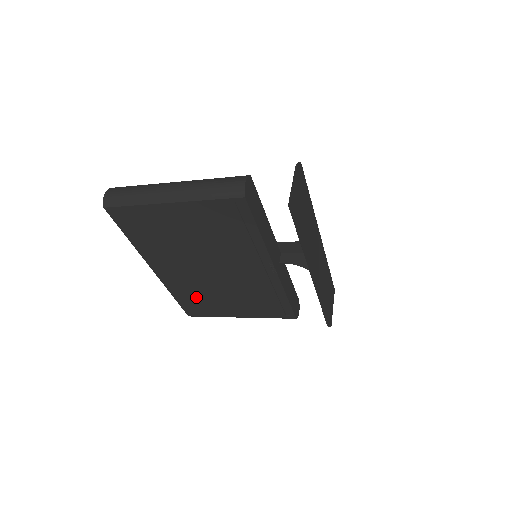
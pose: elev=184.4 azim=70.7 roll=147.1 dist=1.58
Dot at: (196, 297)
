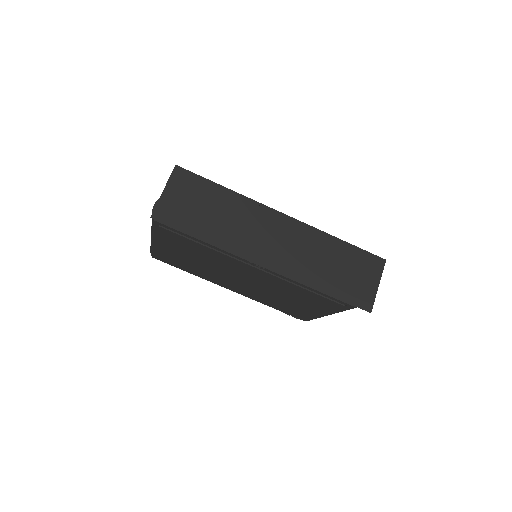
Dot at: (278, 304)
